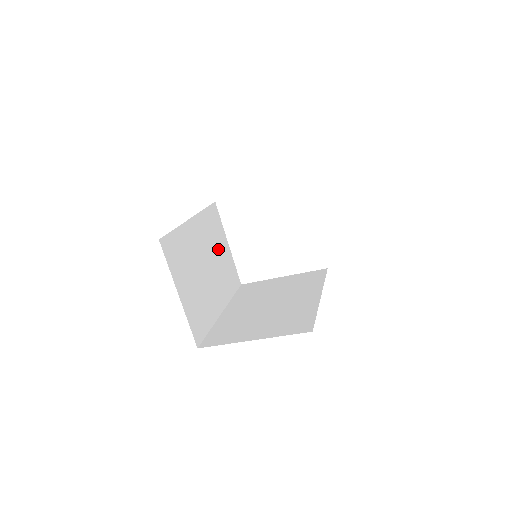
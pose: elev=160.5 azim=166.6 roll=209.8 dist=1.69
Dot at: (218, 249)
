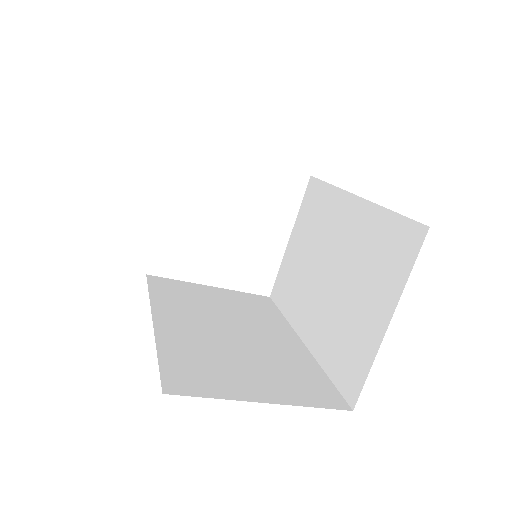
Dot at: (213, 304)
